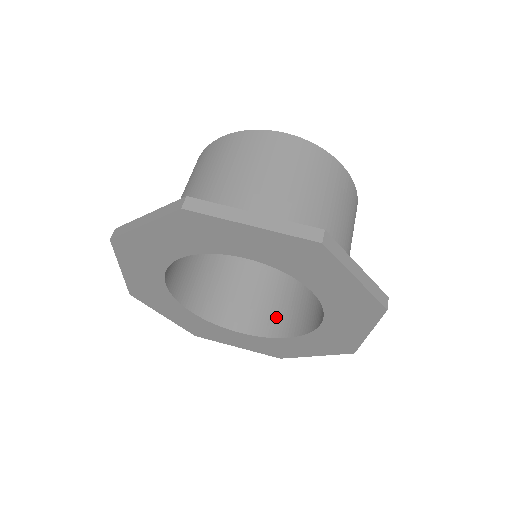
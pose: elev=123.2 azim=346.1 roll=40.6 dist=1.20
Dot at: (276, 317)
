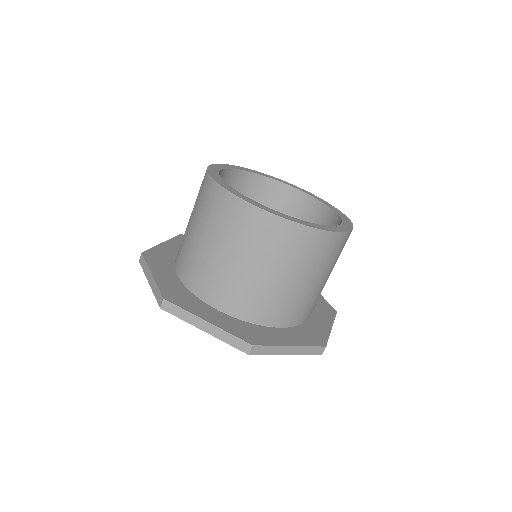
Dot at: occluded
